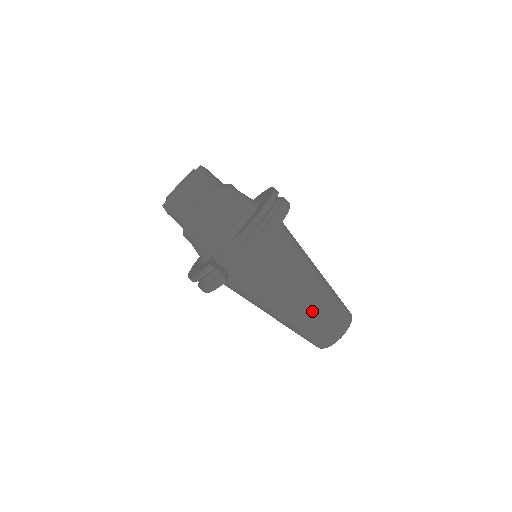
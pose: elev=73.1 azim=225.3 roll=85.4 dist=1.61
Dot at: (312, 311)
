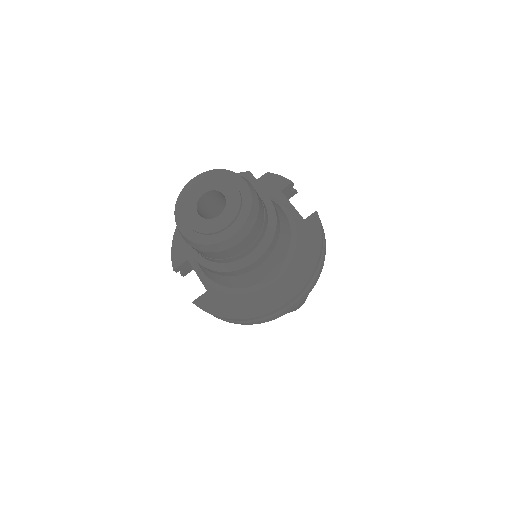
Dot at: occluded
